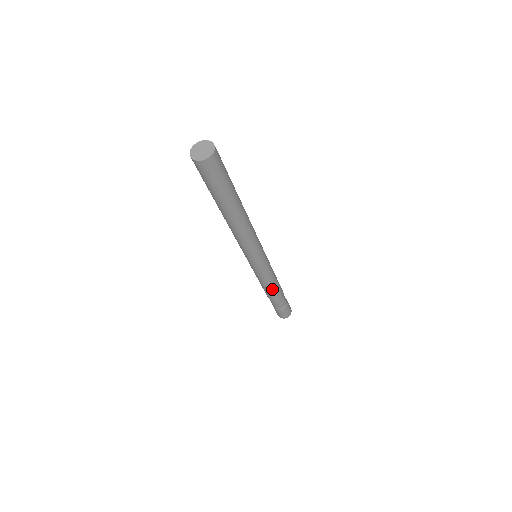
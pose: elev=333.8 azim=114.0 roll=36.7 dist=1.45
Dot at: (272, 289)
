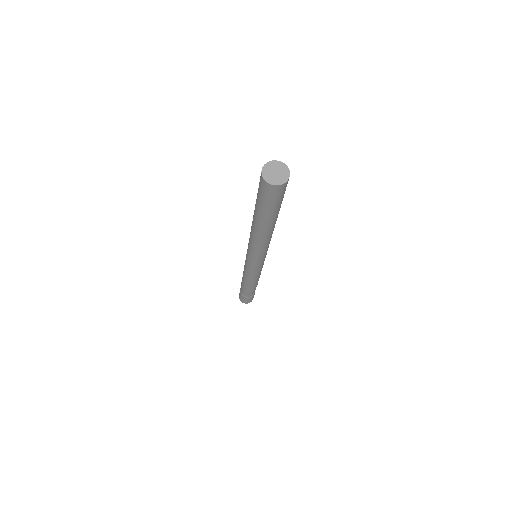
Dot at: (257, 281)
